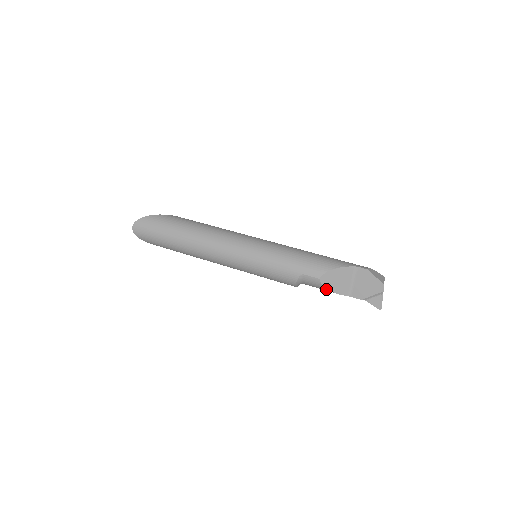
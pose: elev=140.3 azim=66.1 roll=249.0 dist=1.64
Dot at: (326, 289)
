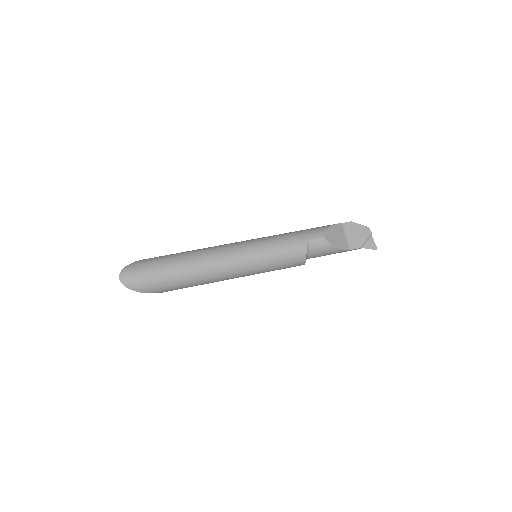
Dot at: (332, 247)
